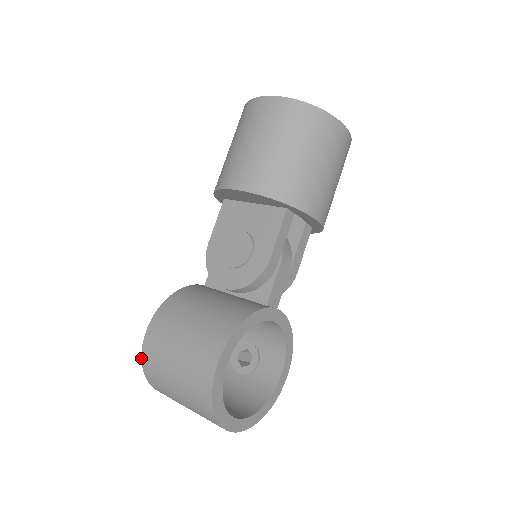
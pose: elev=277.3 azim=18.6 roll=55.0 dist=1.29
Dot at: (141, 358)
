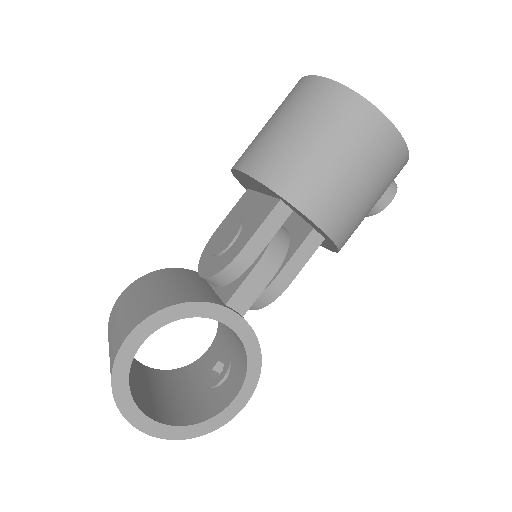
Dot at: occluded
